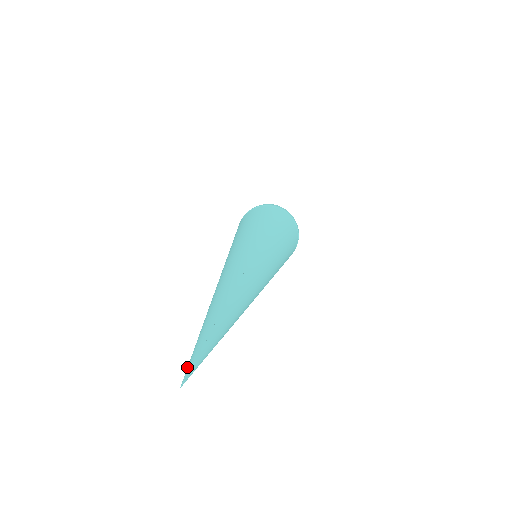
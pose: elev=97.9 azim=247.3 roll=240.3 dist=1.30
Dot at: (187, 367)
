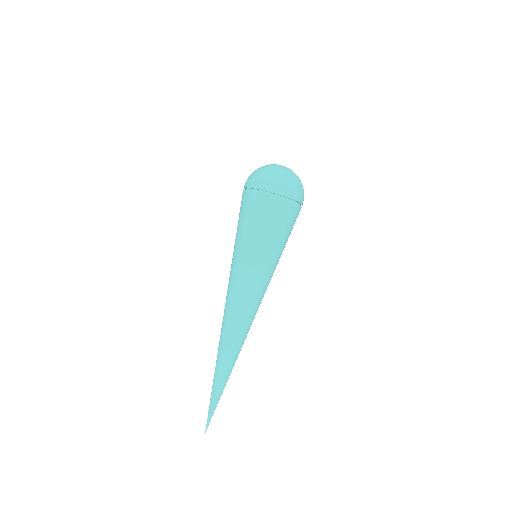
Dot at: (207, 418)
